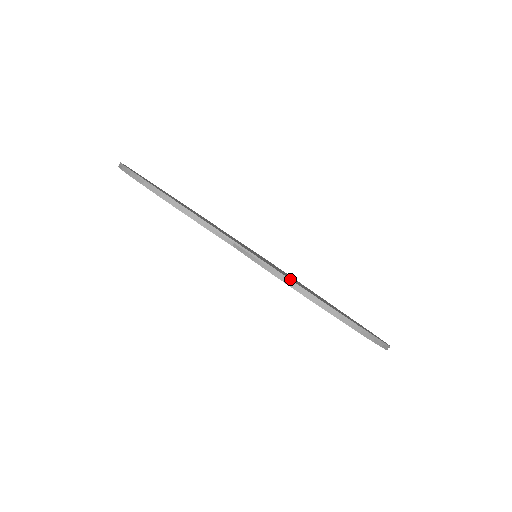
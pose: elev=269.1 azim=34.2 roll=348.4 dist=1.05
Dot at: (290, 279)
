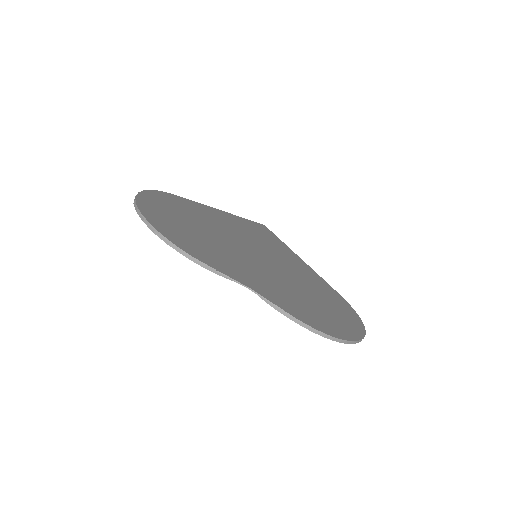
Dot at: (296, 318)
